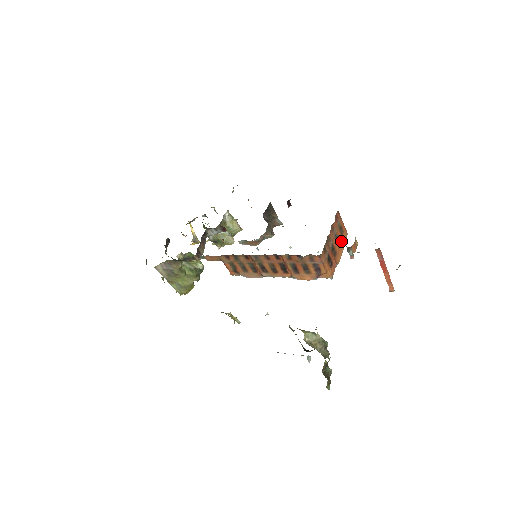
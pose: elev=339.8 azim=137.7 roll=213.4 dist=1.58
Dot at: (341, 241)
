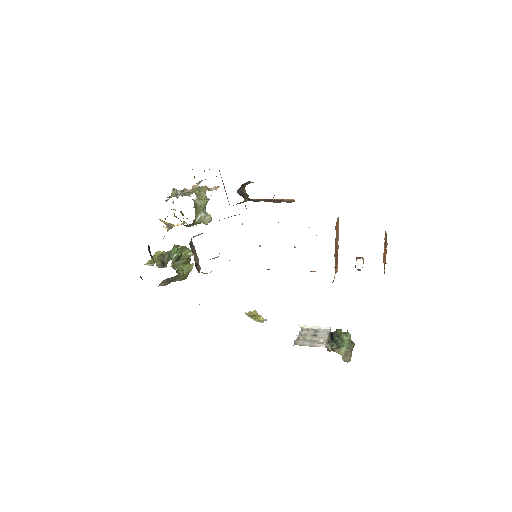
Dot at: (337, 233)
